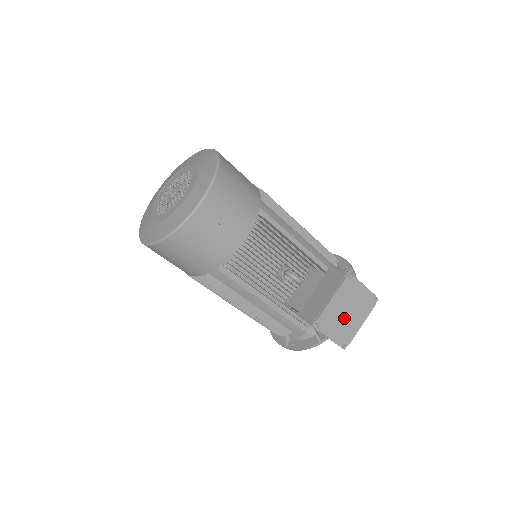
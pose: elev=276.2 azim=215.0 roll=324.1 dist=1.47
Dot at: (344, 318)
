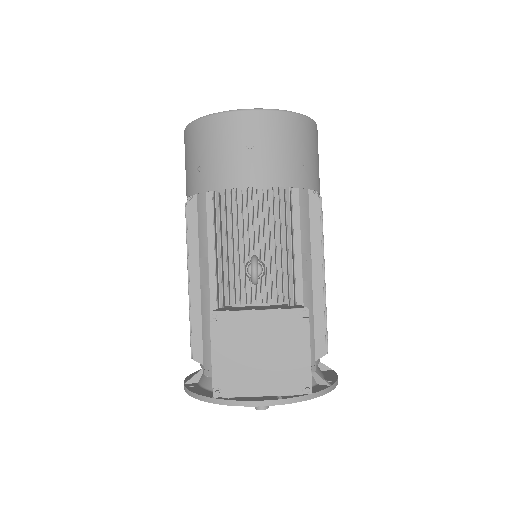
Dot at: (250, 354)
